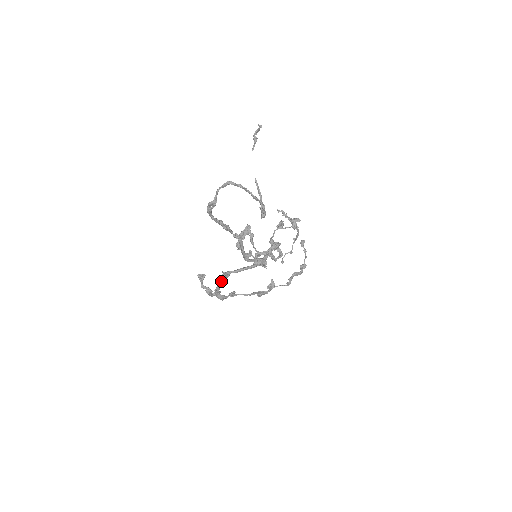
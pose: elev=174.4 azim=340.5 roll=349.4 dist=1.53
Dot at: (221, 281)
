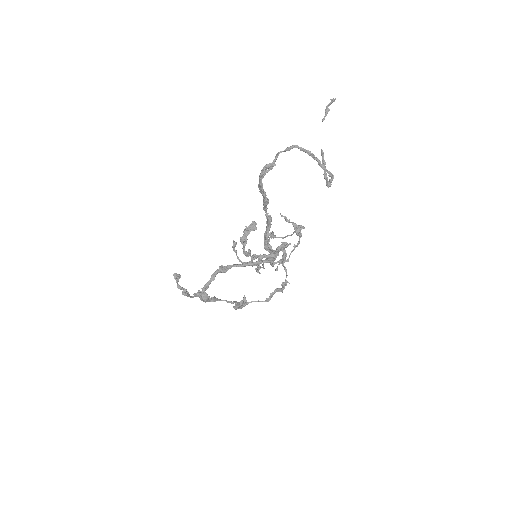
Dot at: (214, 277)
